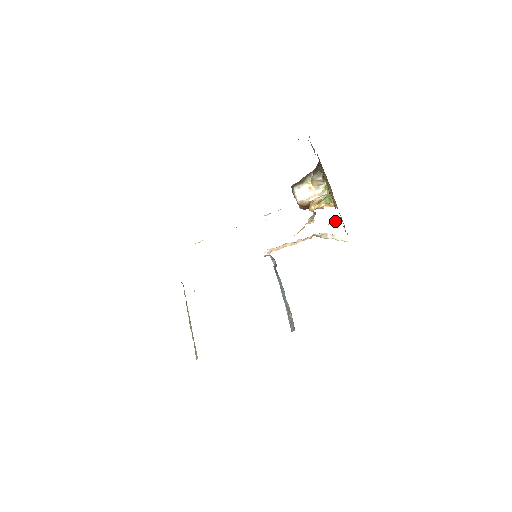
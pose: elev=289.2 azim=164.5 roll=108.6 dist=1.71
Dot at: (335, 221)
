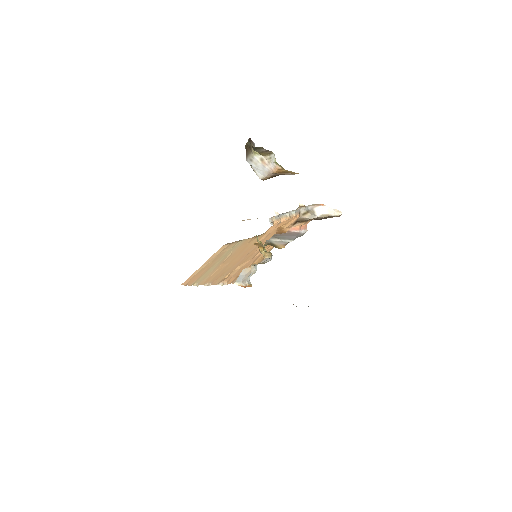
Dot at: (304, 226)
